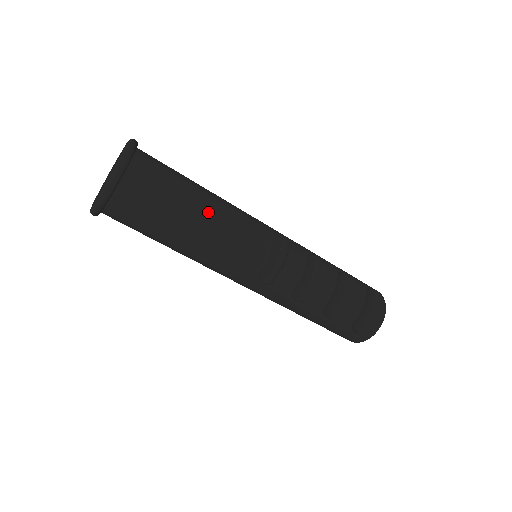
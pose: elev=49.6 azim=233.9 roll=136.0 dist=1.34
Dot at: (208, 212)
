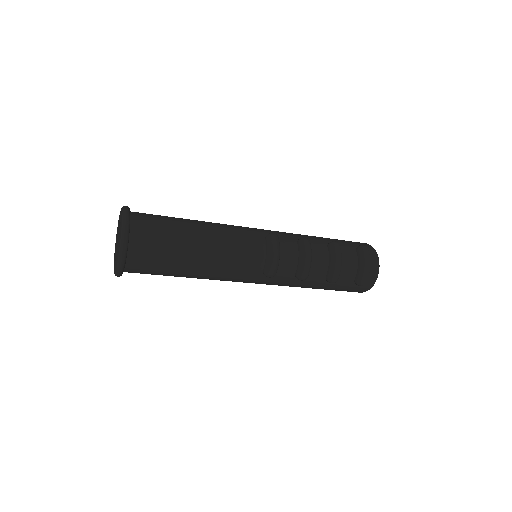
Dot at: (204, 240)
